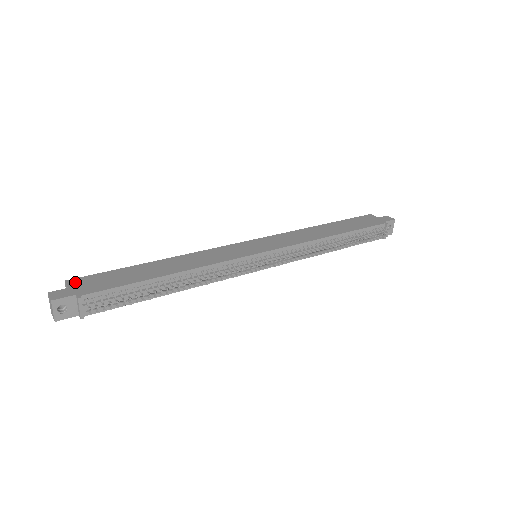
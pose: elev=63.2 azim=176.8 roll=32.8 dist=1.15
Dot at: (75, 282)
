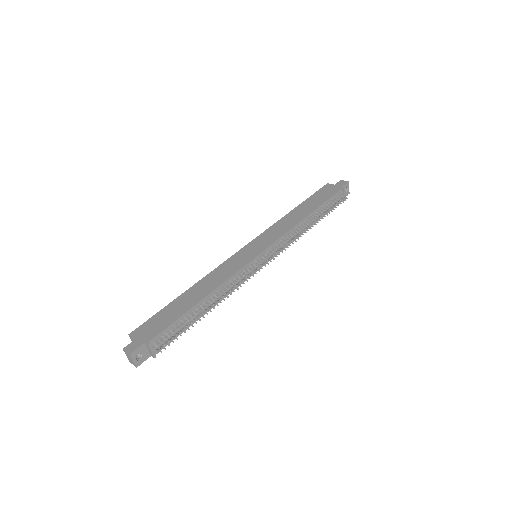
Dot at: (137, 333)
